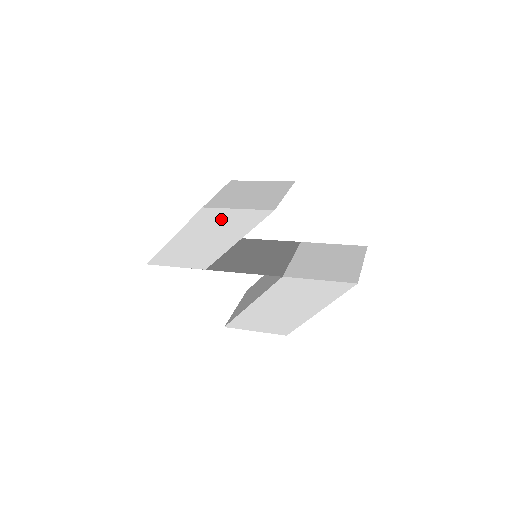
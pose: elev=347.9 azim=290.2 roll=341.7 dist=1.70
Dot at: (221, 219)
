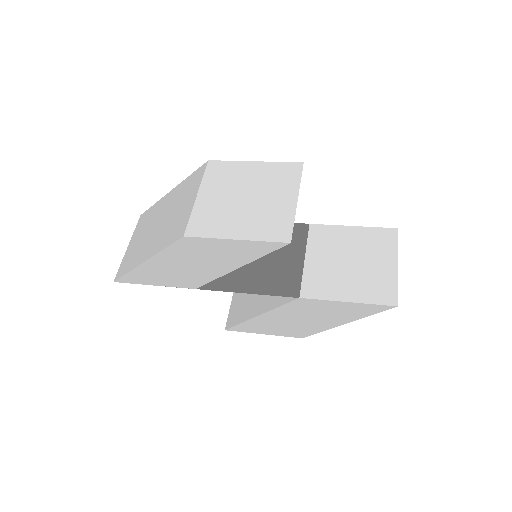
Dot at: (212, 248)
